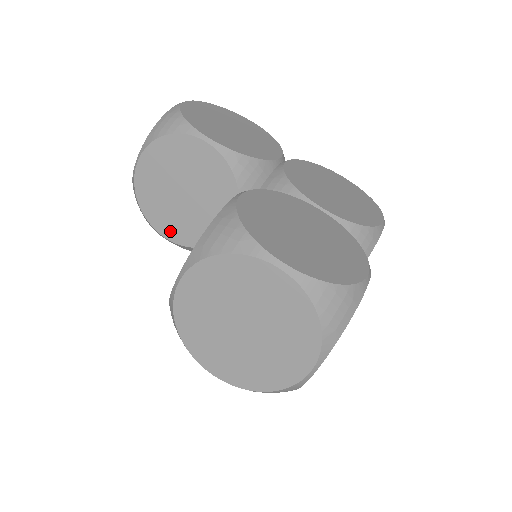
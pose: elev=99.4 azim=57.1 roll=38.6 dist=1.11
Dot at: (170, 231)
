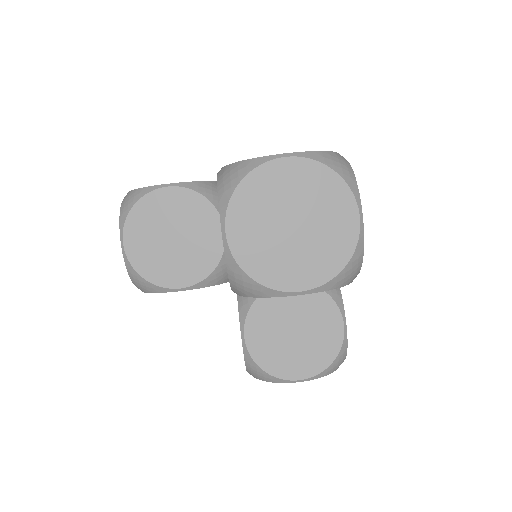
Dot at: (180, 279)
